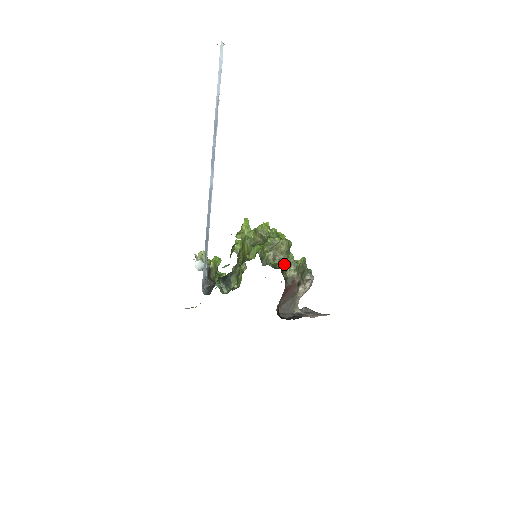
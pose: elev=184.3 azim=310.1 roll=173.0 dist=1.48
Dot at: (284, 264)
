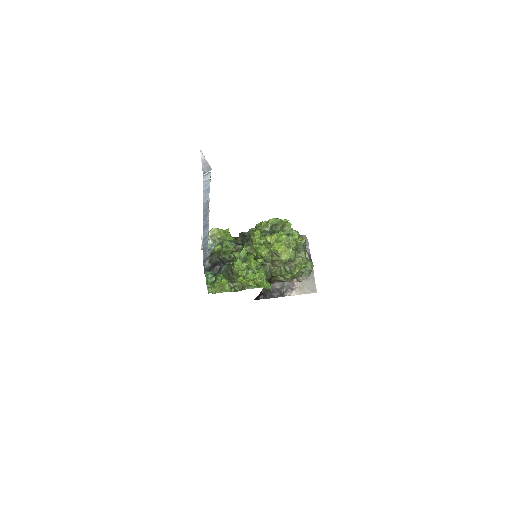
Dot at: (275, 274)
